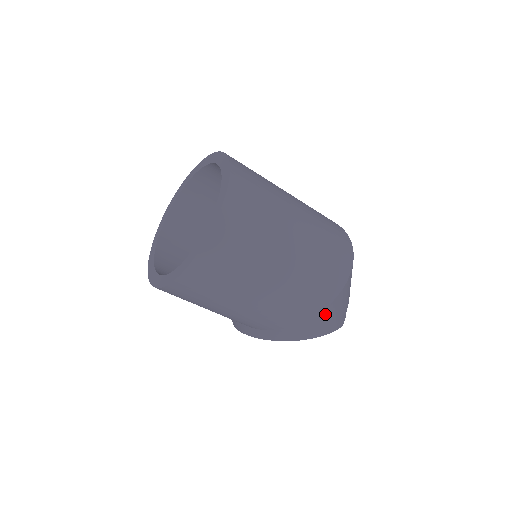
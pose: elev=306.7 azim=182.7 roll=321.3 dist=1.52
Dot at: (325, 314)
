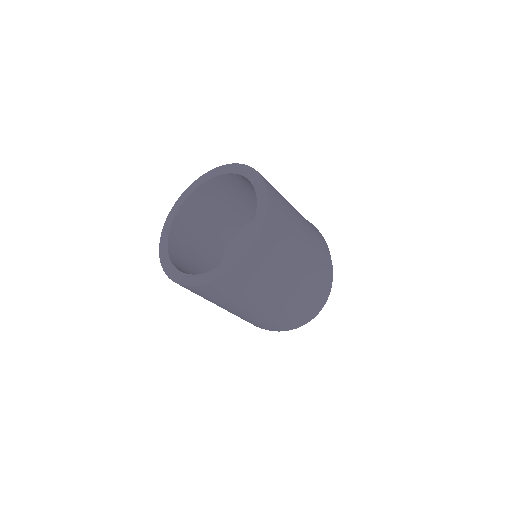
Dot at: occluded
